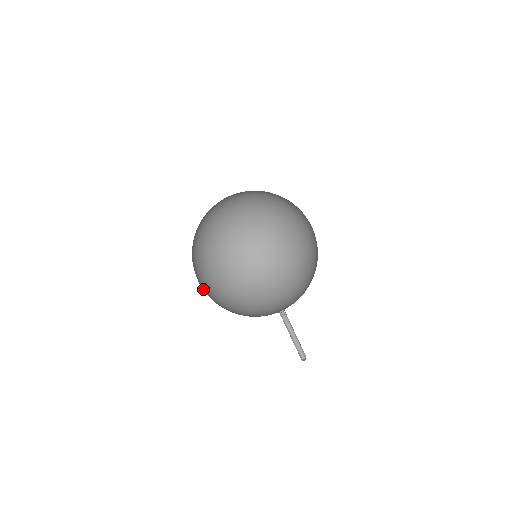
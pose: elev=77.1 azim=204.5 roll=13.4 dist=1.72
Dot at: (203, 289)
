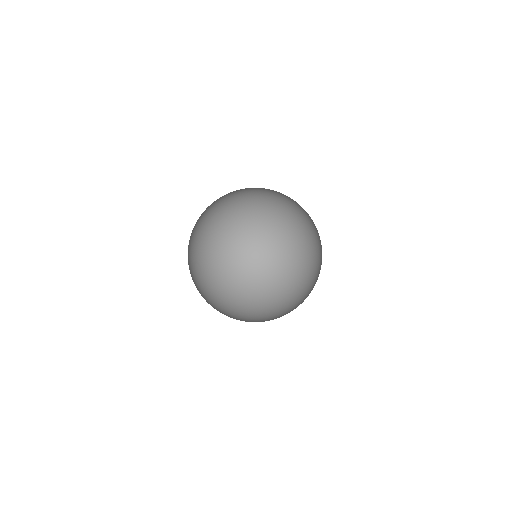
Dot at: (202, 278)
